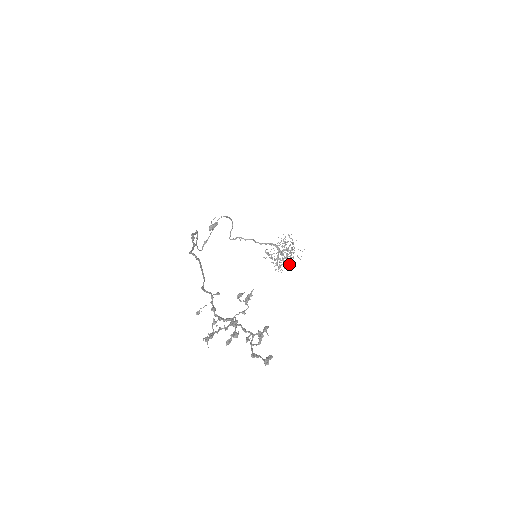
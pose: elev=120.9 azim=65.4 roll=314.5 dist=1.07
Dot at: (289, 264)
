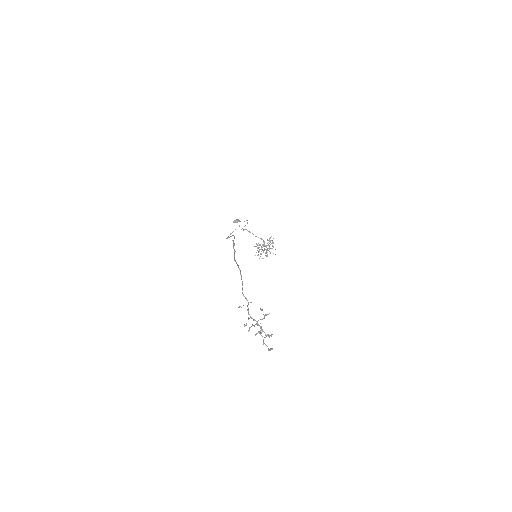
Dot at: occluded
